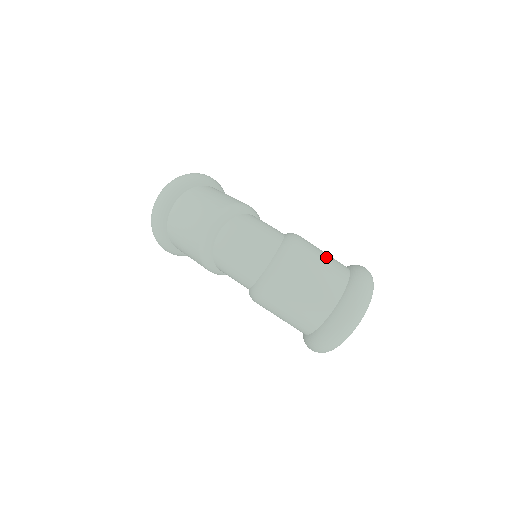
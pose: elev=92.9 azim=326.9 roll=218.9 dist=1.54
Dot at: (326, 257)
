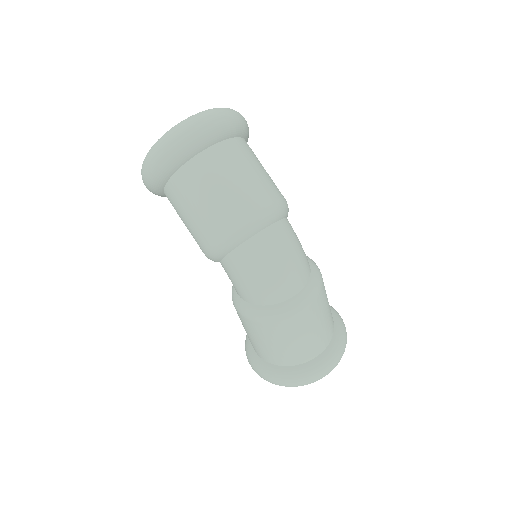
Dot at: occluded
